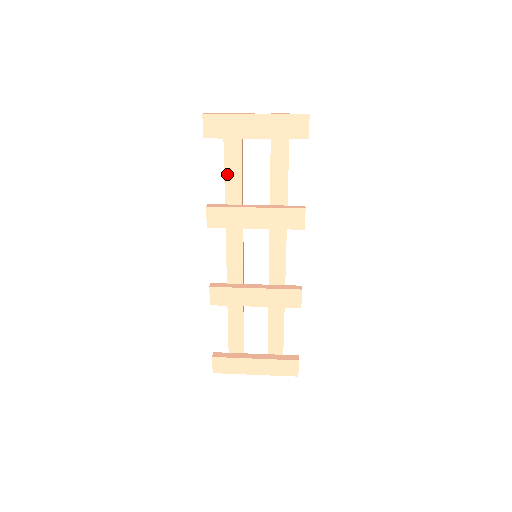
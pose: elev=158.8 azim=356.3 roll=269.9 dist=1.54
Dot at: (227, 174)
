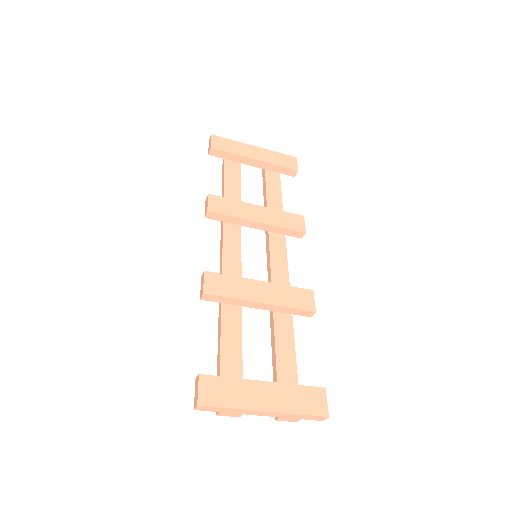
Dot at: (226, 183)
